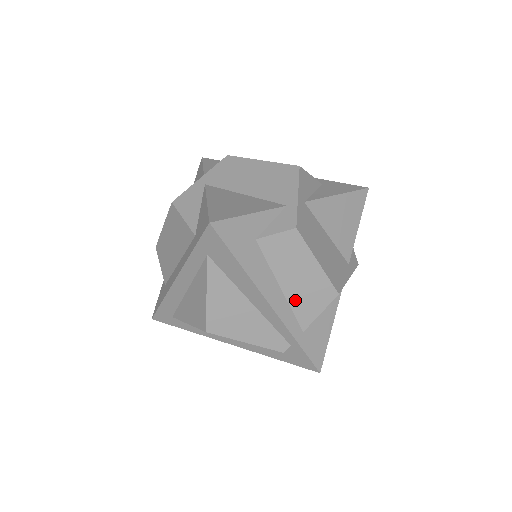
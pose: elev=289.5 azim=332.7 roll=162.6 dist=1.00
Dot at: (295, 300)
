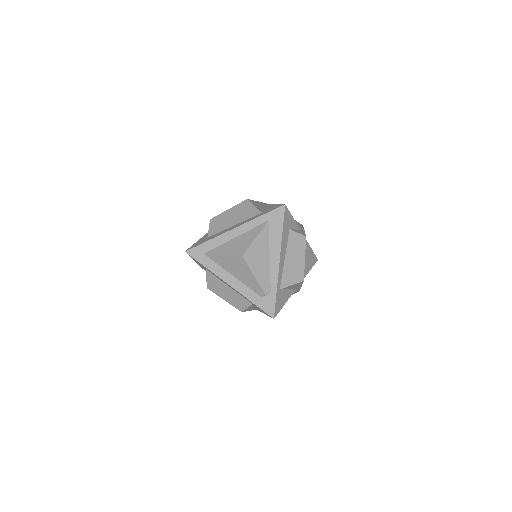
Dot at: (286, 270)
